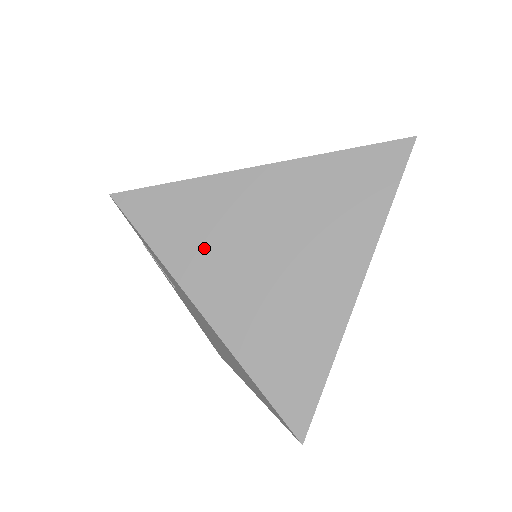
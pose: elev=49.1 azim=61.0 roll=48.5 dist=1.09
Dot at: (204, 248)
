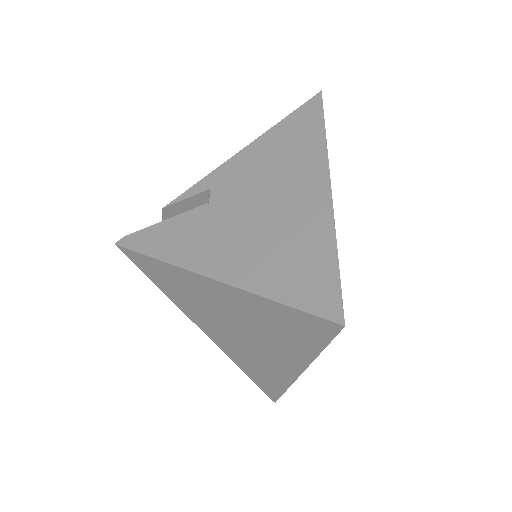
Dot at: (192, 305)
